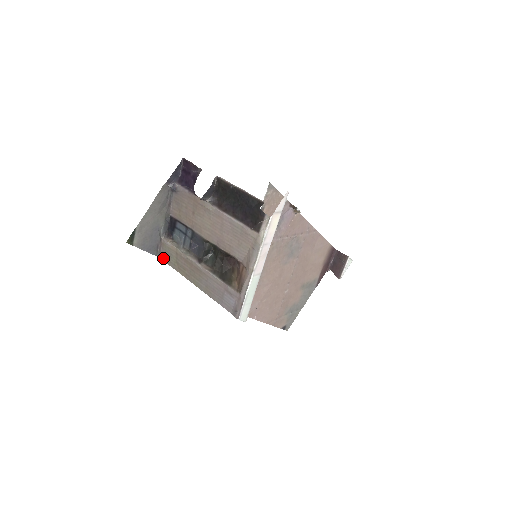
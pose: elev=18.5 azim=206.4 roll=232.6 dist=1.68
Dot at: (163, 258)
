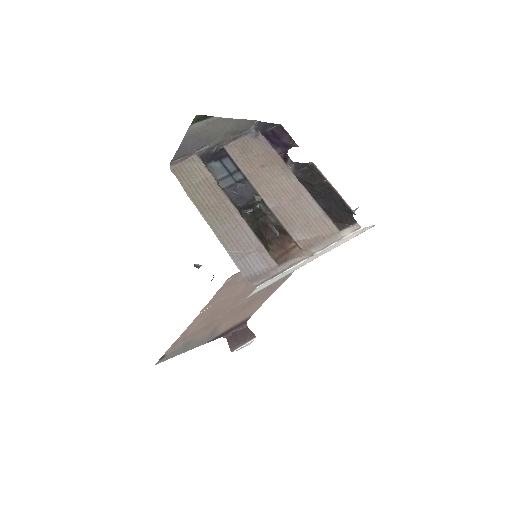
Dot at: (175, 170)
